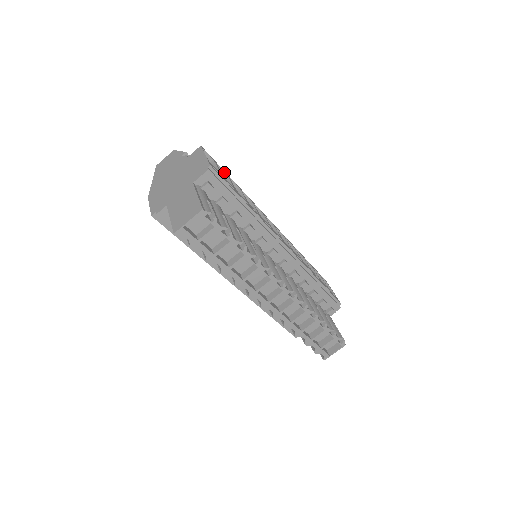
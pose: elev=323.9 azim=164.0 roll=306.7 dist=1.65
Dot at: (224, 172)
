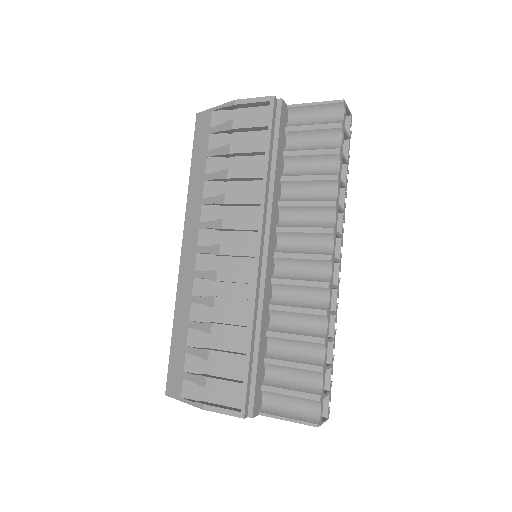
Dot at: occluded
